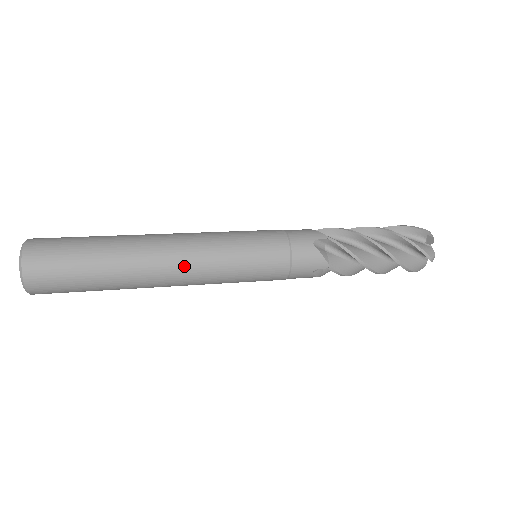
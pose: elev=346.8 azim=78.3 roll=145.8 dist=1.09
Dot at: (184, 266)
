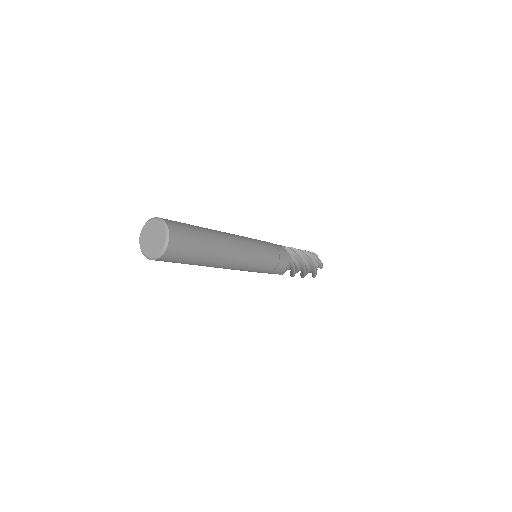
Dot at: (241, 246)
